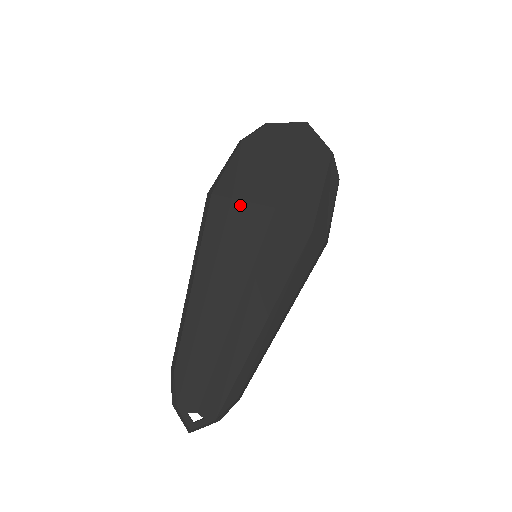
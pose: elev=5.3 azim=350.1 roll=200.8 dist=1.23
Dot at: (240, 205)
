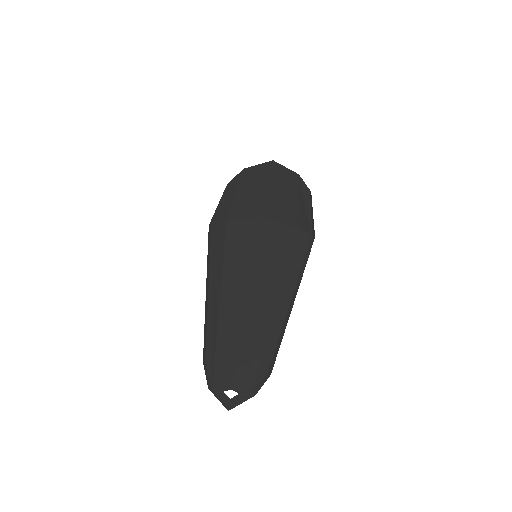
Dot at: (234, 223)
